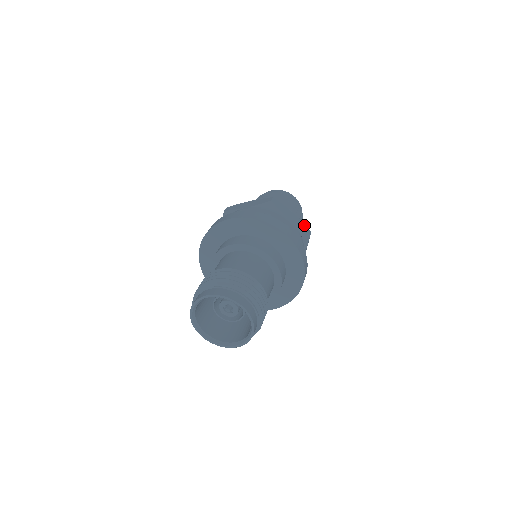
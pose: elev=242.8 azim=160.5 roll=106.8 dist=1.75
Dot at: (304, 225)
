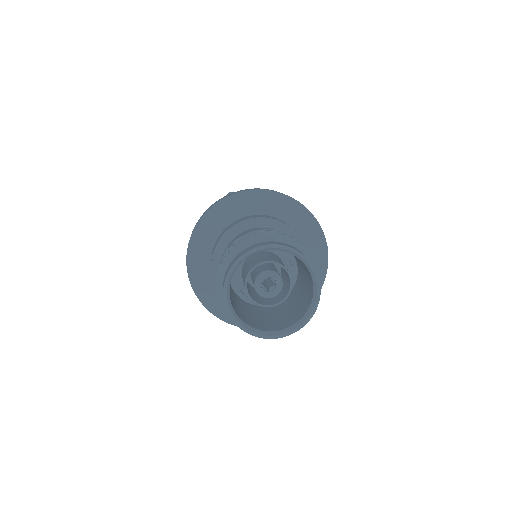
Dot at: occluded
